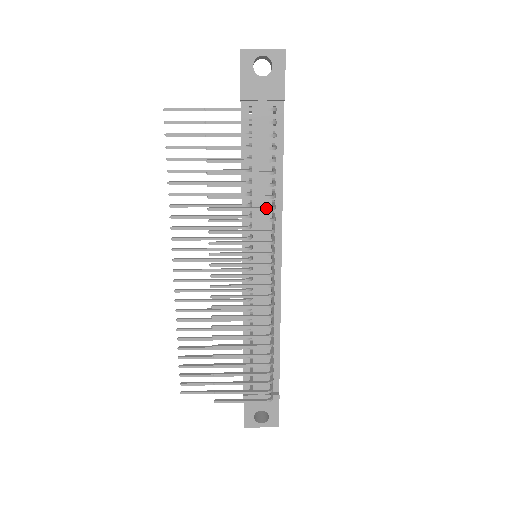
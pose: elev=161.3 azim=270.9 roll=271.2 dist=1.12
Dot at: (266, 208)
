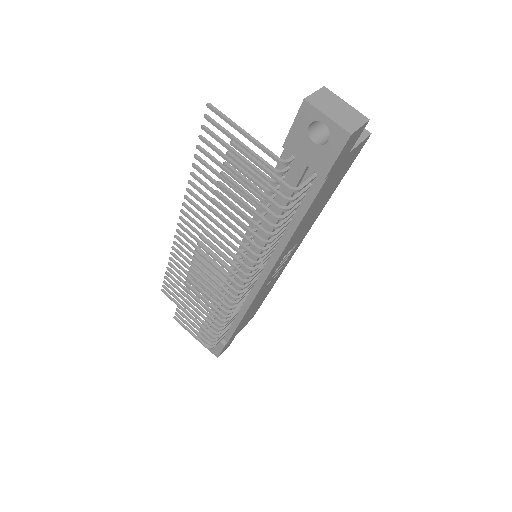
Dot at: (252, 253)
